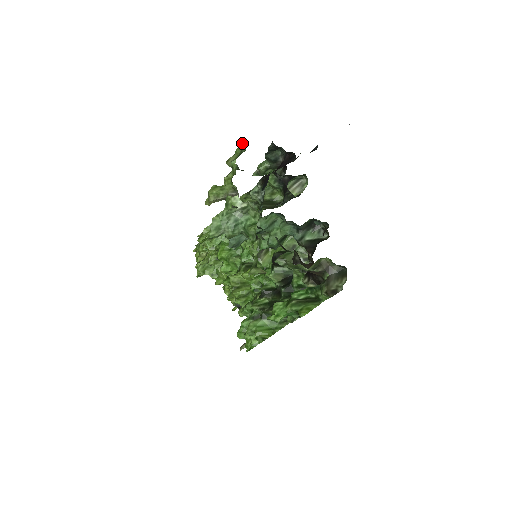
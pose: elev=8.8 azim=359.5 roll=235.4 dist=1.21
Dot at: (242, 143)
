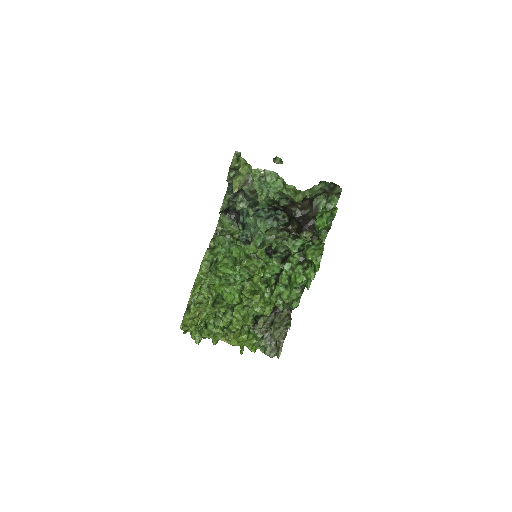
Dot at: (236, 151)
